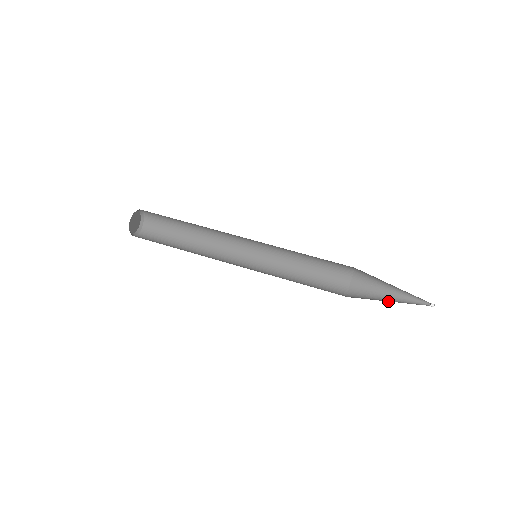
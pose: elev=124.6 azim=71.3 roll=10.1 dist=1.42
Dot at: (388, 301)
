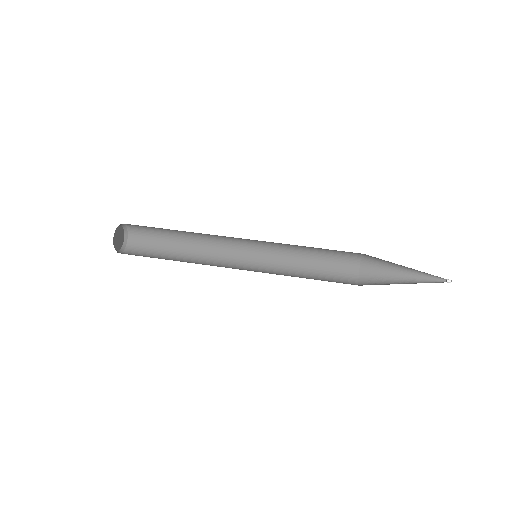
Dot at: (402, 282)
